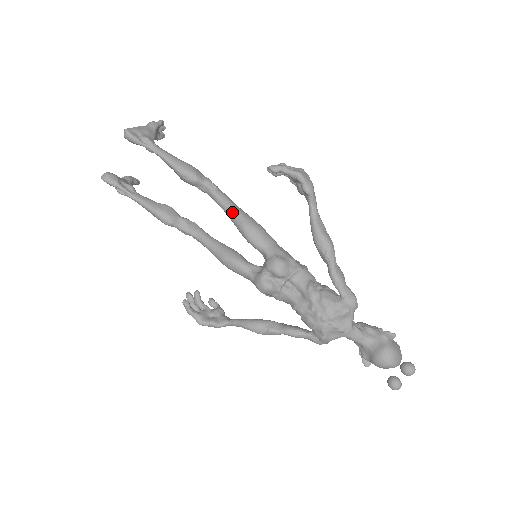
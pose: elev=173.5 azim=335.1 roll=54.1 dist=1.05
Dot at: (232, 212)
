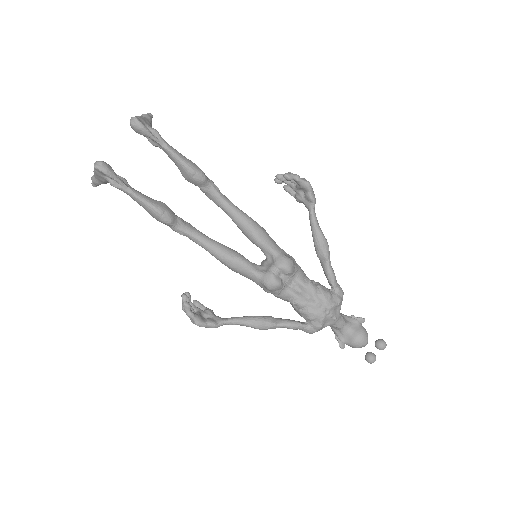
Dot at: (238, 213)
